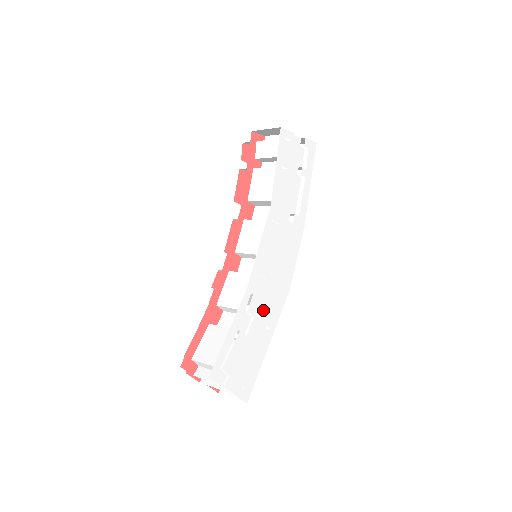
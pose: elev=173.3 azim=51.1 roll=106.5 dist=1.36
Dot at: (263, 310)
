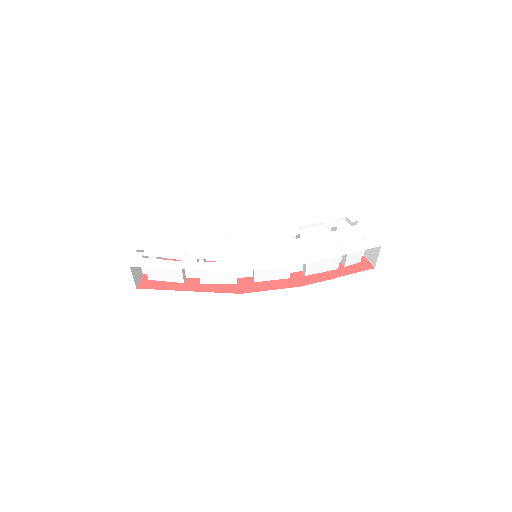
Dot at: (210, 246)
